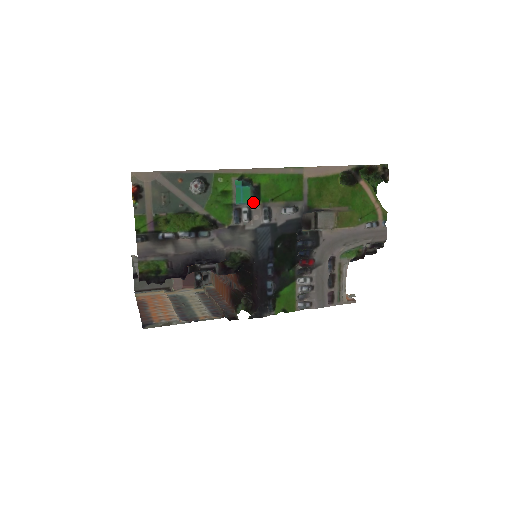
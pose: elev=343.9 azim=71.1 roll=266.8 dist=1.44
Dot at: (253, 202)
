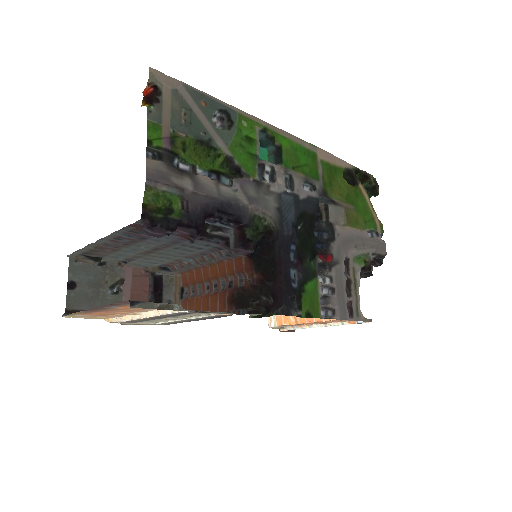
Dot at: (275, 163)
